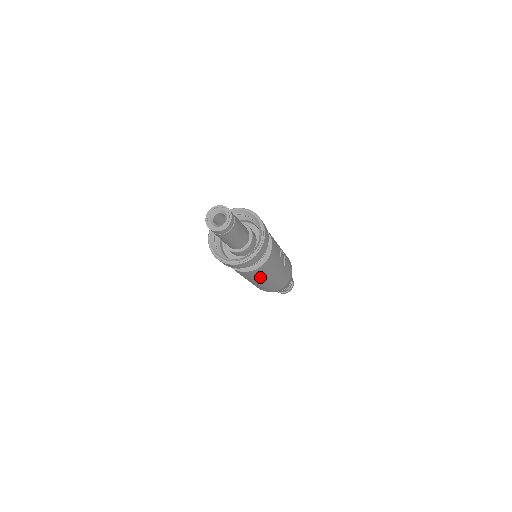
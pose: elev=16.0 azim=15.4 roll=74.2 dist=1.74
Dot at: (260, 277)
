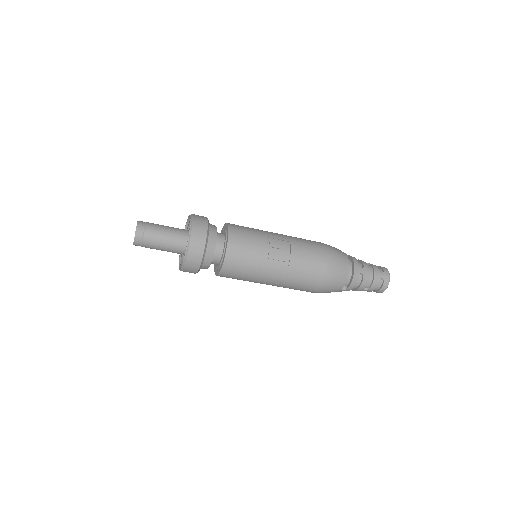
Dot at: (247, 280)
